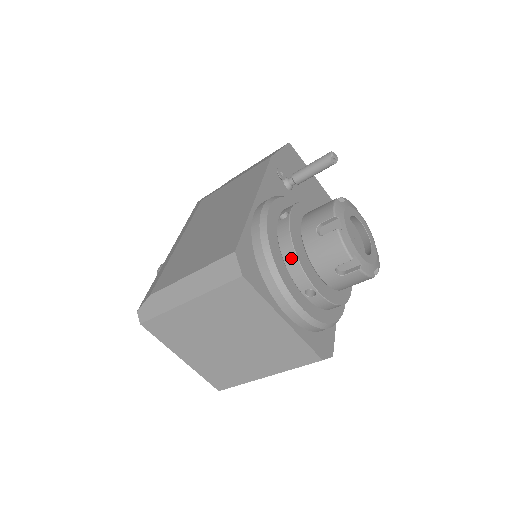
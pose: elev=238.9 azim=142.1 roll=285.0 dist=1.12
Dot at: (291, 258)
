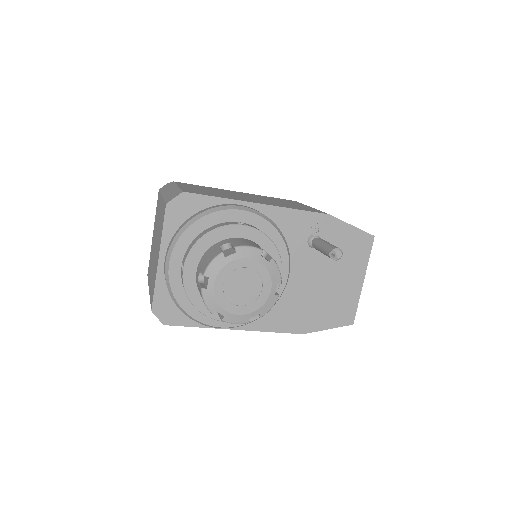
Dot at: (199, 237)
